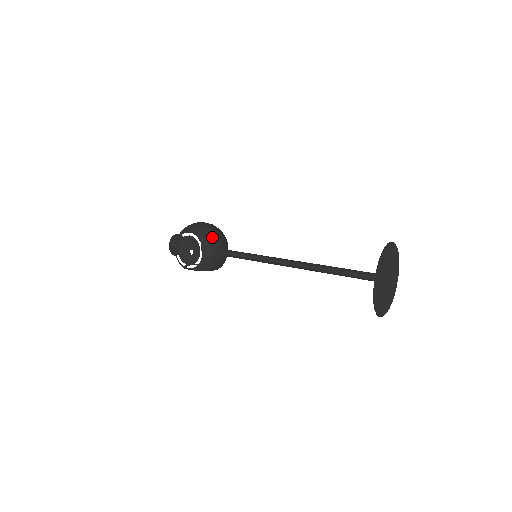
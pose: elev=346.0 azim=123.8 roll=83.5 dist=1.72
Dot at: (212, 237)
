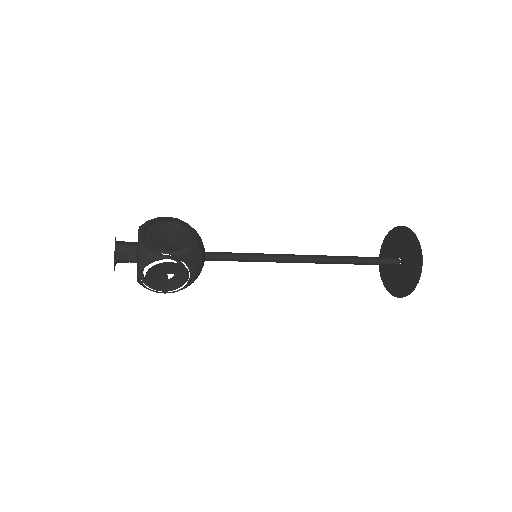
Dot at: occluded
